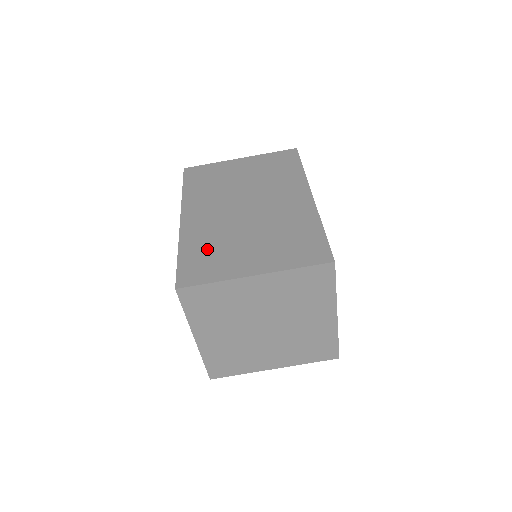
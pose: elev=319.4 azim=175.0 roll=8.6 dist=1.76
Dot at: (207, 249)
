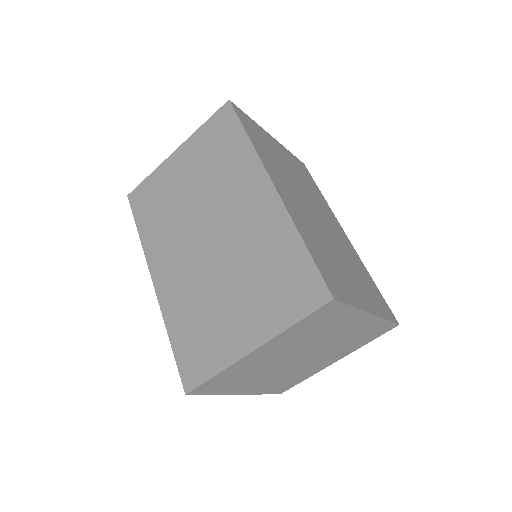
Dot at: (194, 323)
